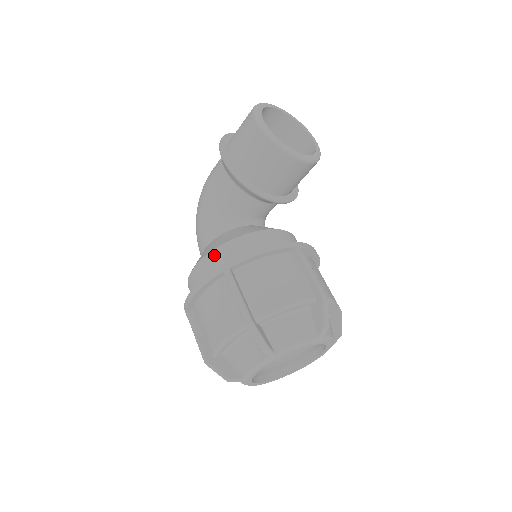
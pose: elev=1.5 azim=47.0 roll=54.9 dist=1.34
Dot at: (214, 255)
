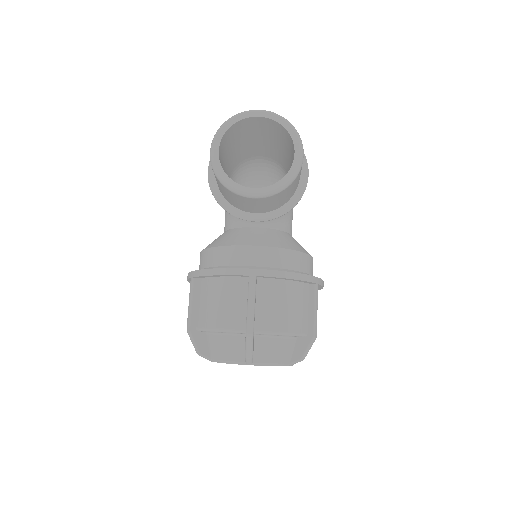
Dot at: (202, 255)
